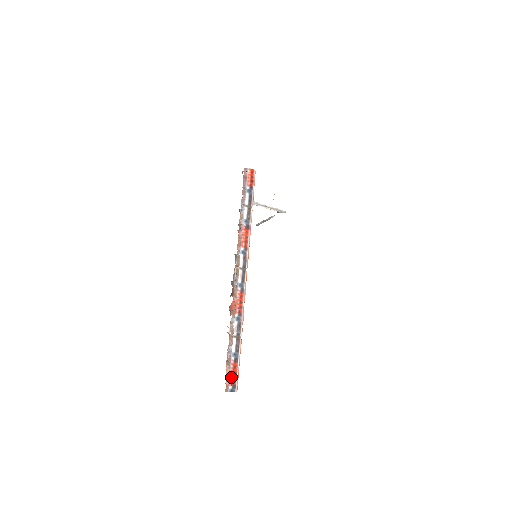
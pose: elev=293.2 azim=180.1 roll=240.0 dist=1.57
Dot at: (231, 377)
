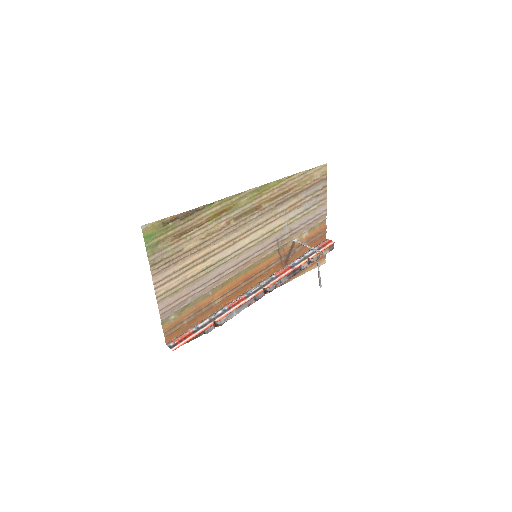
Dot at: (180, 339)
